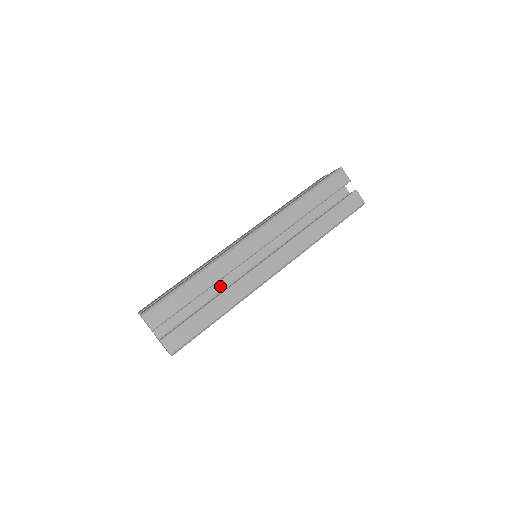
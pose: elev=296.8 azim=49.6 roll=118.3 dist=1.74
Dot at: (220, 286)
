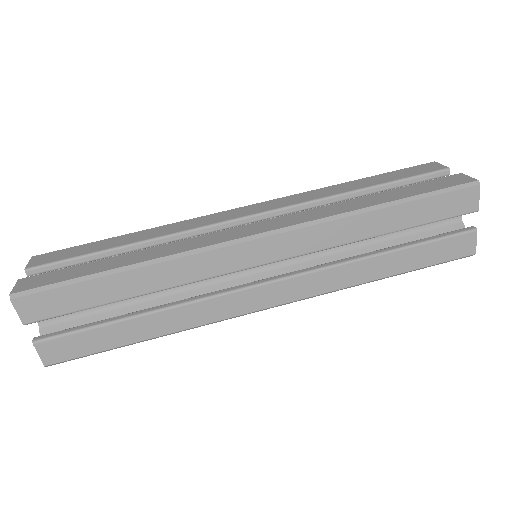
Dot at: occluded
